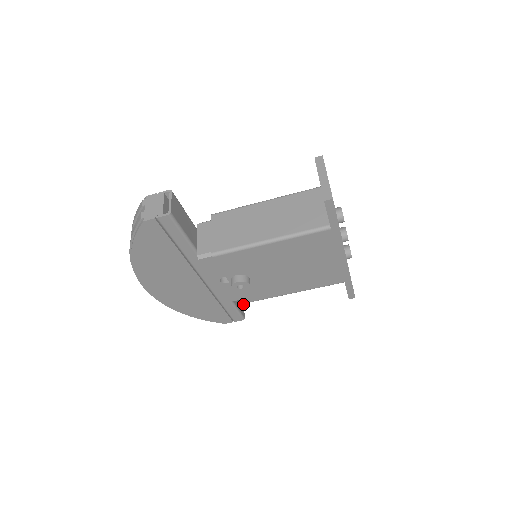
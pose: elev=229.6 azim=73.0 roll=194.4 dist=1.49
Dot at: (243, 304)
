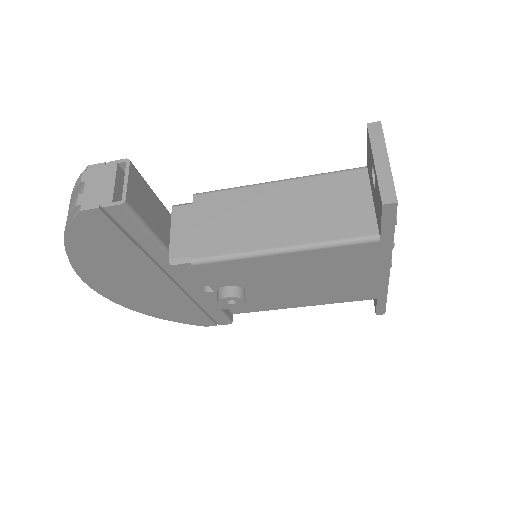
Dot at: occluded
